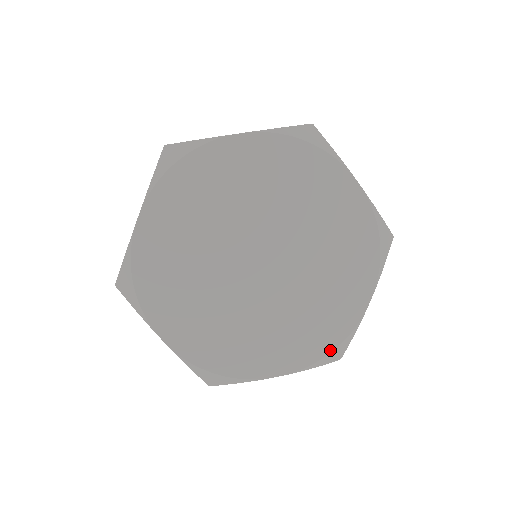
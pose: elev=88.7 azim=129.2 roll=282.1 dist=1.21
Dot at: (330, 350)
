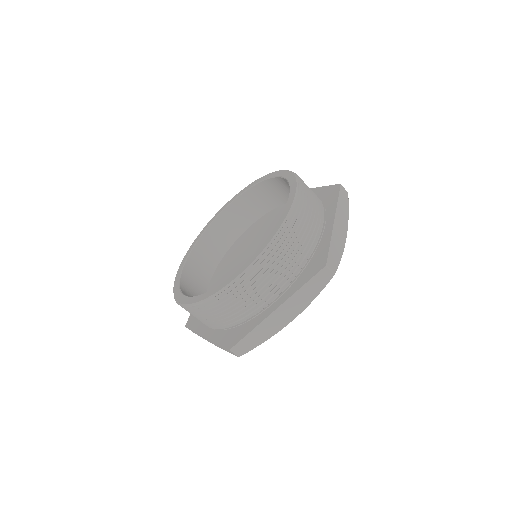
Dot at: occluded
